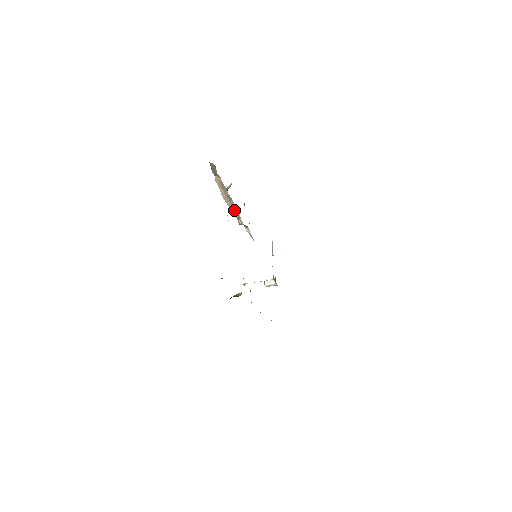
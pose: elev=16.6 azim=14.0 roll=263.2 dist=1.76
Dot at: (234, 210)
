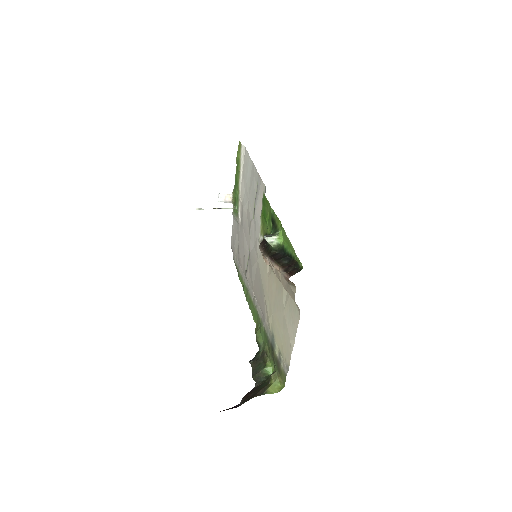
Dot at: (276, 276)
